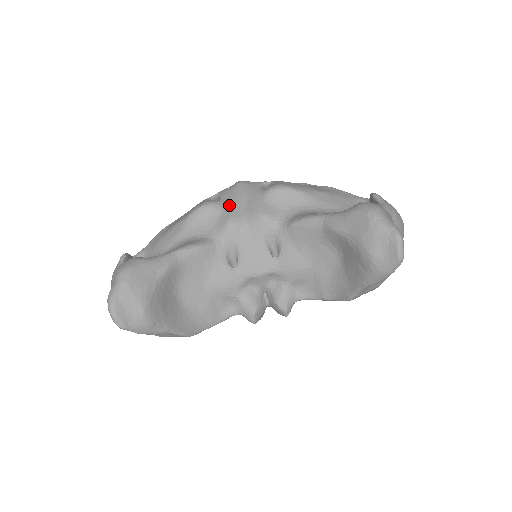
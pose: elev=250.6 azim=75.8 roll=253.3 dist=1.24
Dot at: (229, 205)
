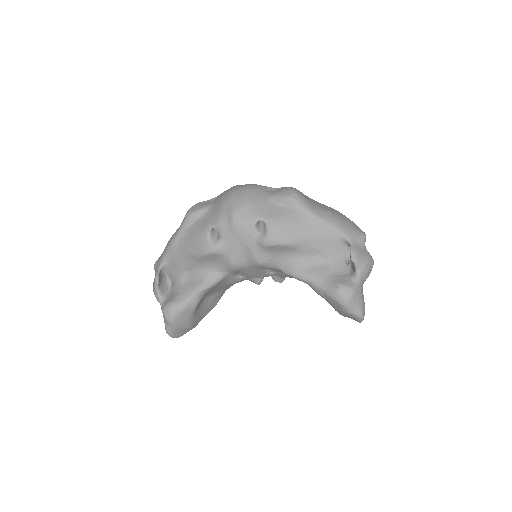
Dot at: (230, 250)
